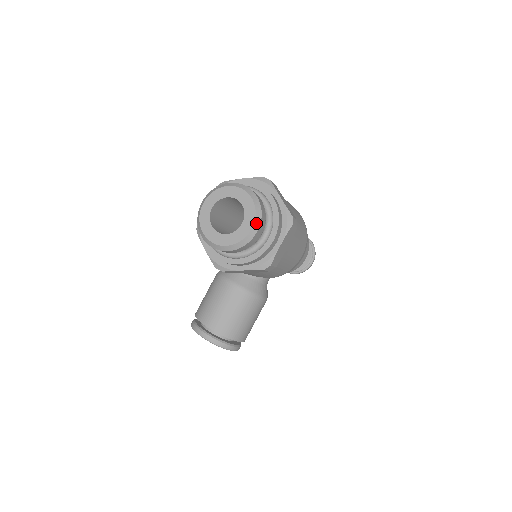
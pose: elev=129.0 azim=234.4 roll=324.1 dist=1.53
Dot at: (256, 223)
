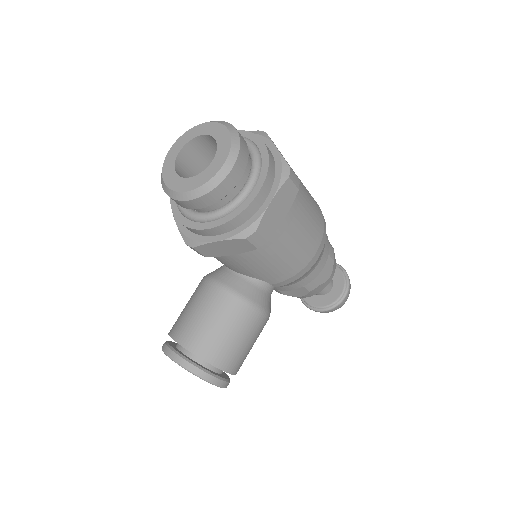
Dot at: (230, 158)
